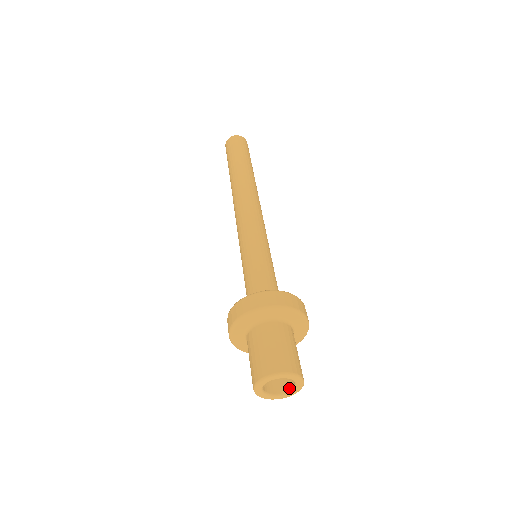
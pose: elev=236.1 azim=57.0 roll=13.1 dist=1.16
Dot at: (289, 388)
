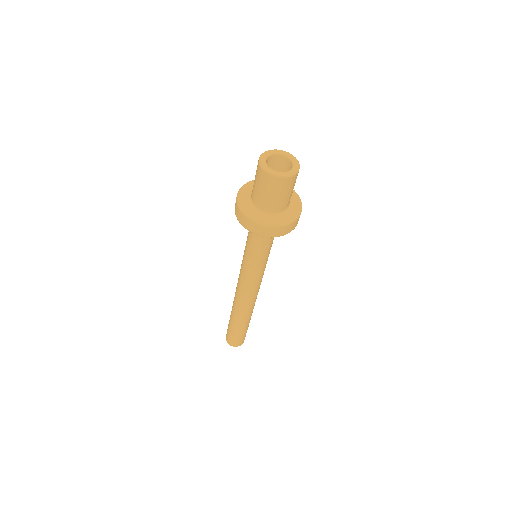
Dot at: (277, 173)
